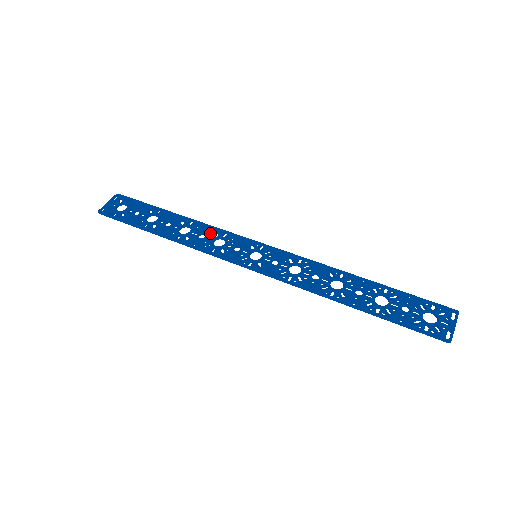
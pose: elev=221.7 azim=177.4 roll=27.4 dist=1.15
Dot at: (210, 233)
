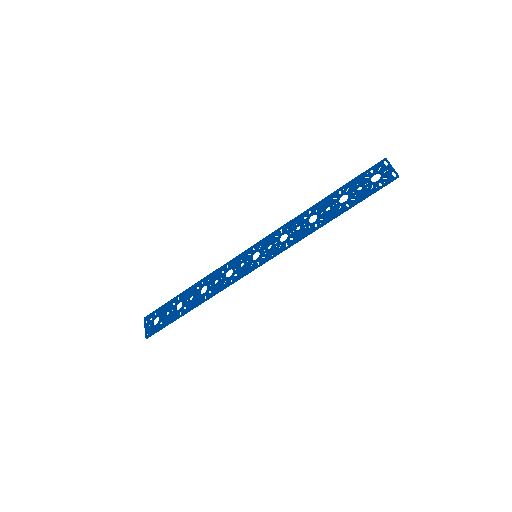
Dot at: (218, 275)
